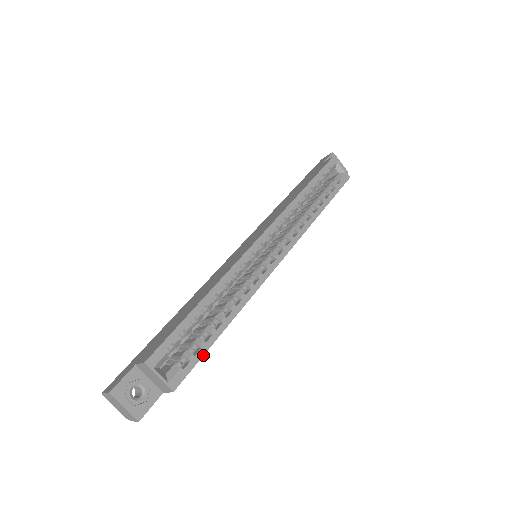
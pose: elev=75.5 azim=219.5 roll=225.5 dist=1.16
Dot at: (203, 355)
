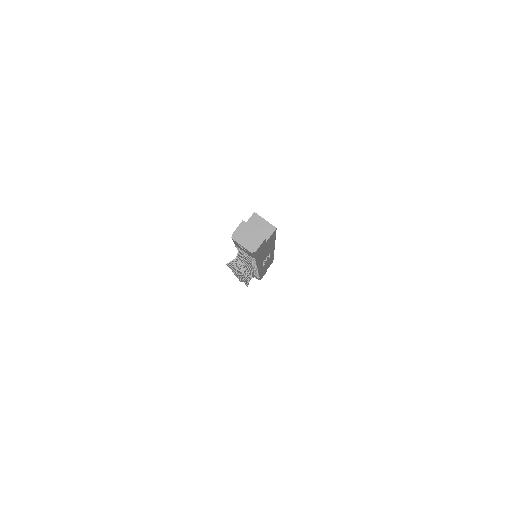
Dot at: occluded
